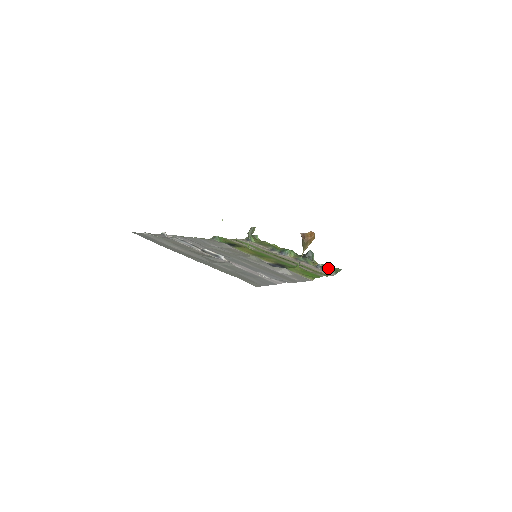
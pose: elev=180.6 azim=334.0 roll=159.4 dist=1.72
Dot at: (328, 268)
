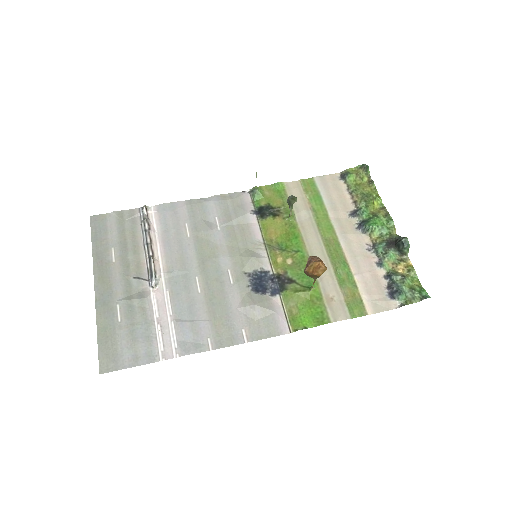
Dot at: (395, 291)
